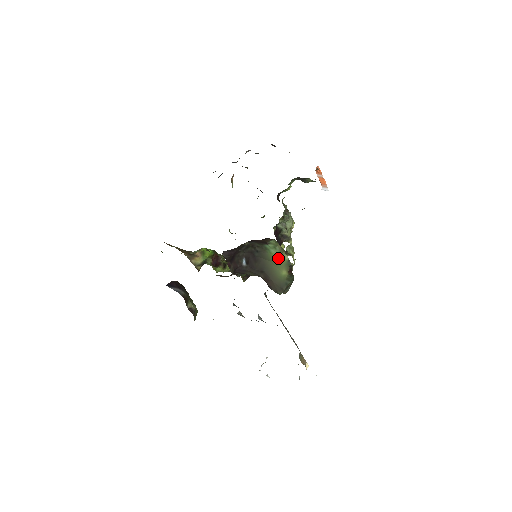
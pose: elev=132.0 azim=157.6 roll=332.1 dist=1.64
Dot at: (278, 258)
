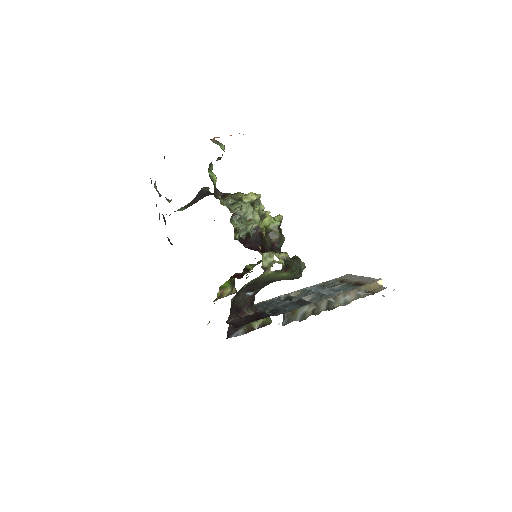
Dot at: (266, 275)
